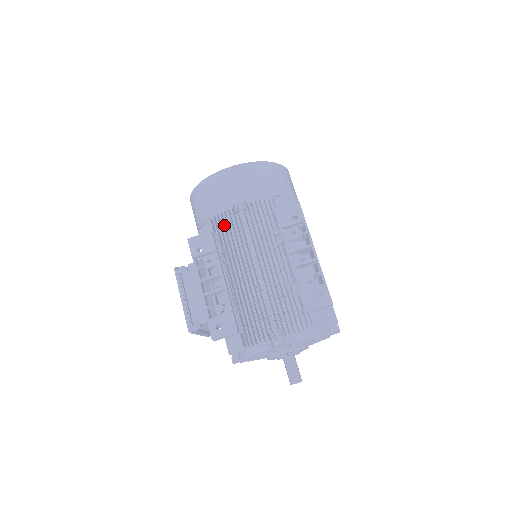
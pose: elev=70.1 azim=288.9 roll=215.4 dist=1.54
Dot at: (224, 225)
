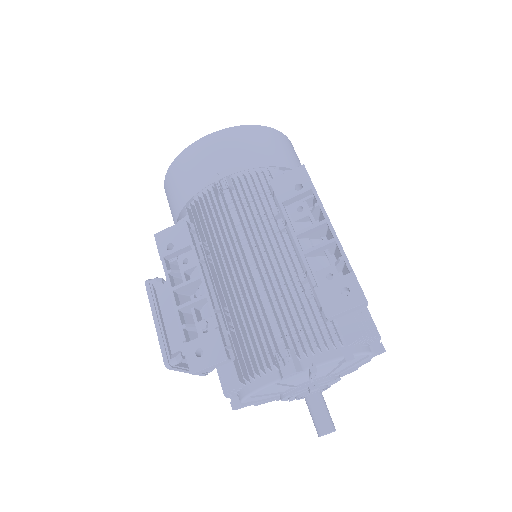
Dot at: (204, 212)
